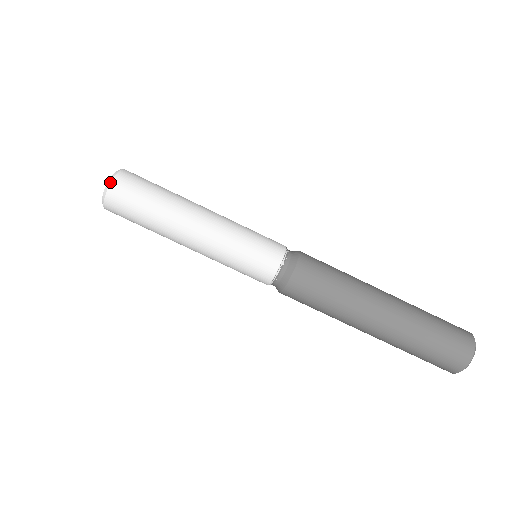
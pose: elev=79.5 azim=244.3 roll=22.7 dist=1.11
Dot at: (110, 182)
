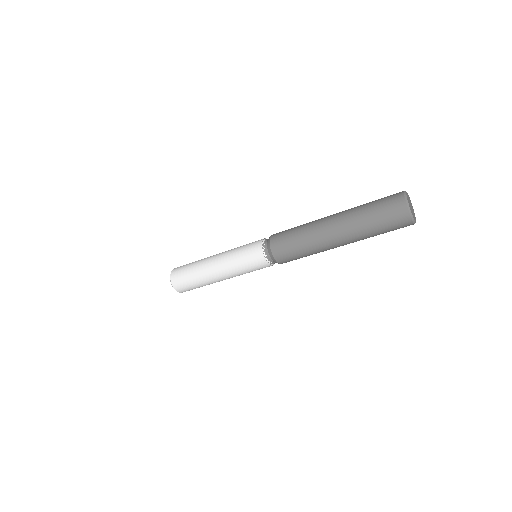
Dot at: occluded
